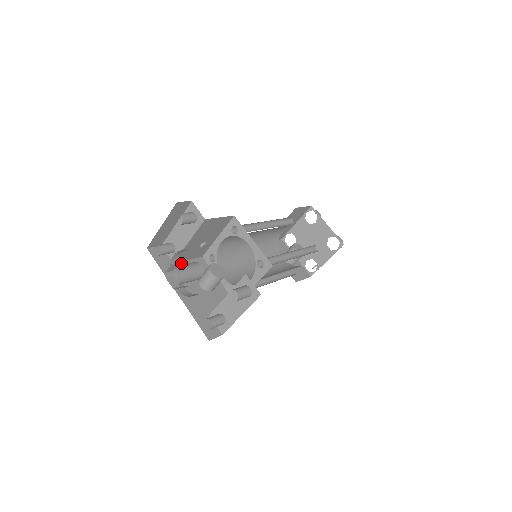
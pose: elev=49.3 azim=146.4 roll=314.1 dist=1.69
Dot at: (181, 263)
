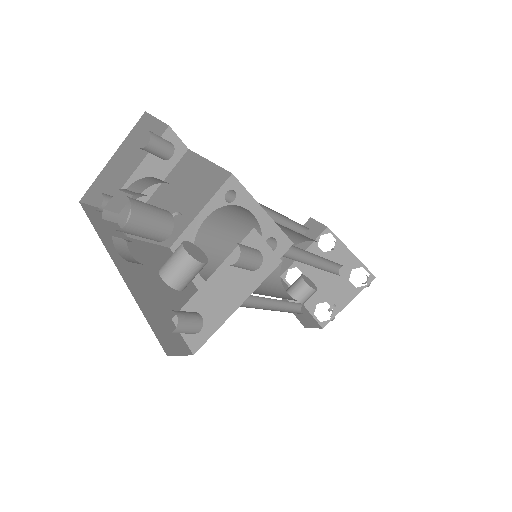
Dot at: (134, 240)
